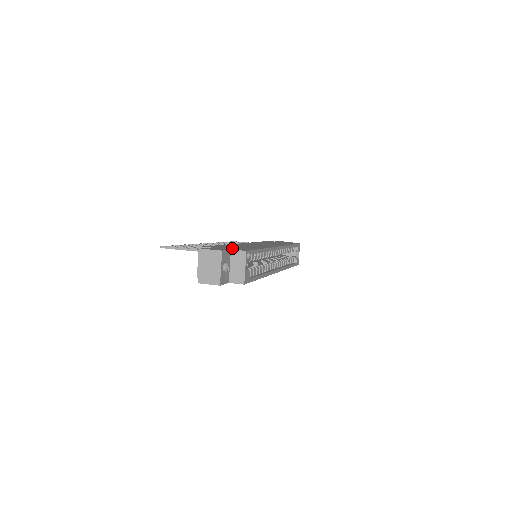
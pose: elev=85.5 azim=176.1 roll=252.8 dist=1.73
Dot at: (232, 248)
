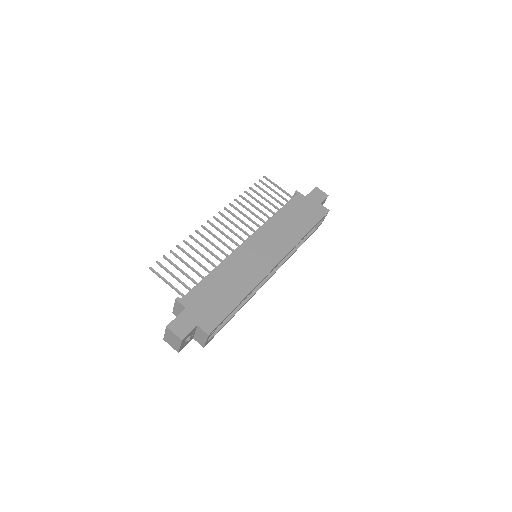
Dot at: (204, 312)
